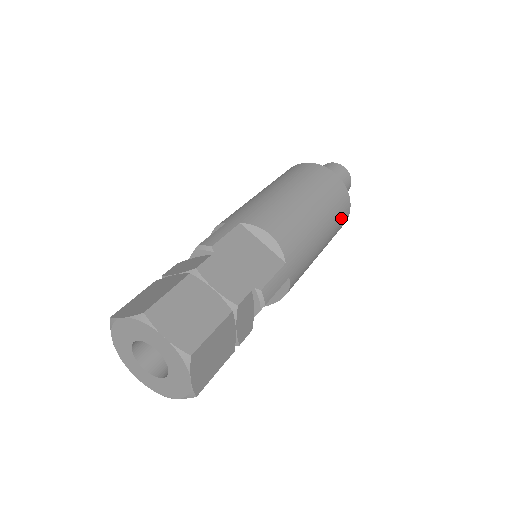
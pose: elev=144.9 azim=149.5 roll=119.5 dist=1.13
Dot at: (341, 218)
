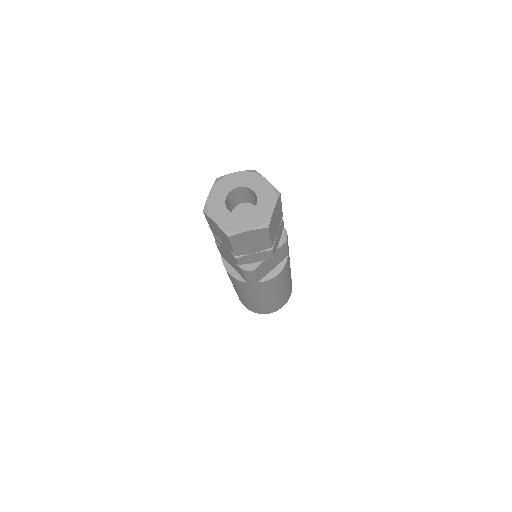
Dot at: (290, 288)
